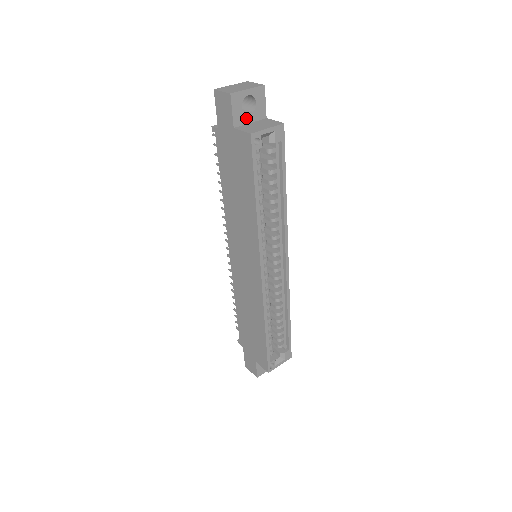
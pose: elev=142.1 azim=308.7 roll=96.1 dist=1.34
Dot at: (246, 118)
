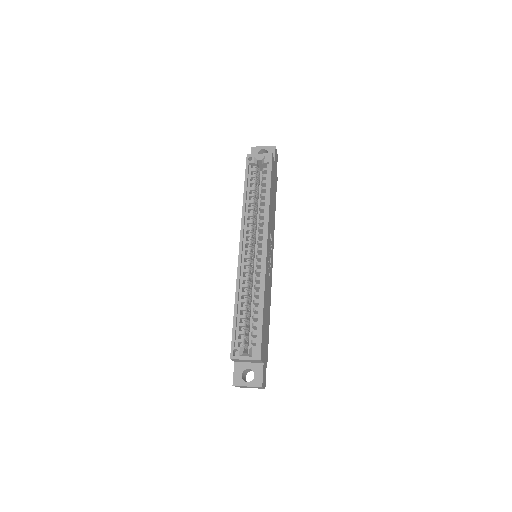
Dot at: occluded
